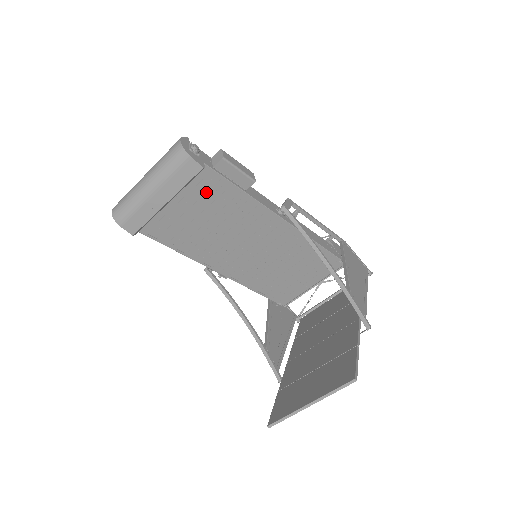
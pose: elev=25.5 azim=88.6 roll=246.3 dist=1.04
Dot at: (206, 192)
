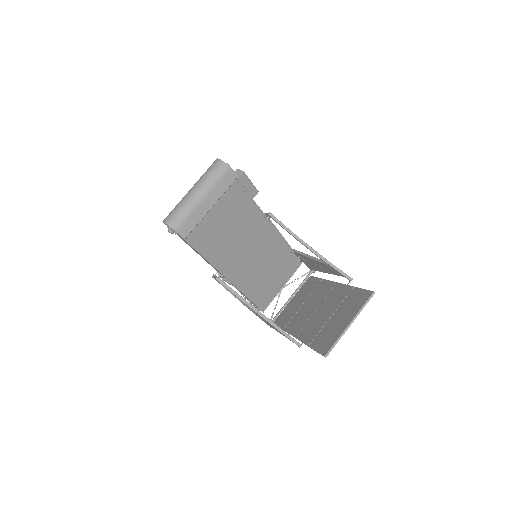
Dot at: (231, 200)
